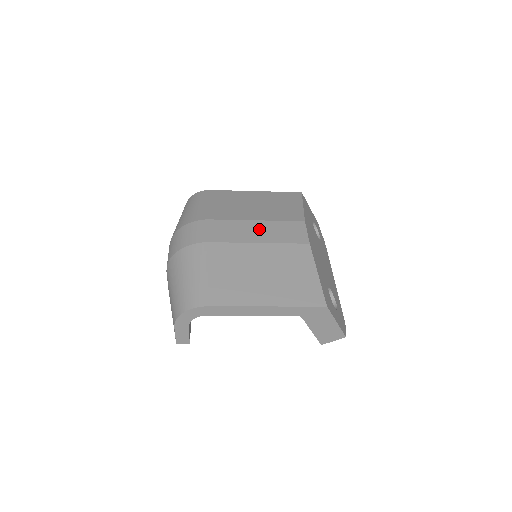
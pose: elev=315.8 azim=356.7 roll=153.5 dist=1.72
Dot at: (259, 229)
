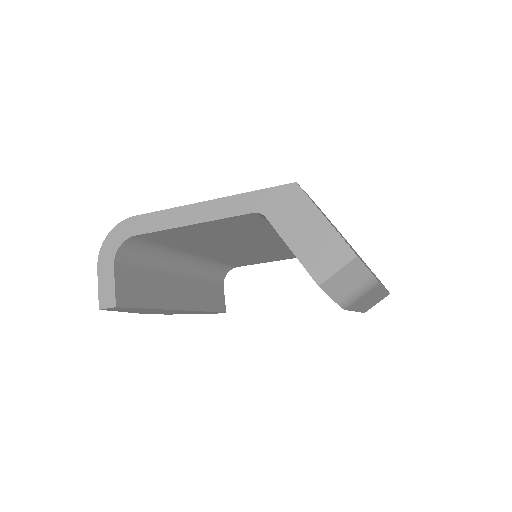
Dot at: occluded
